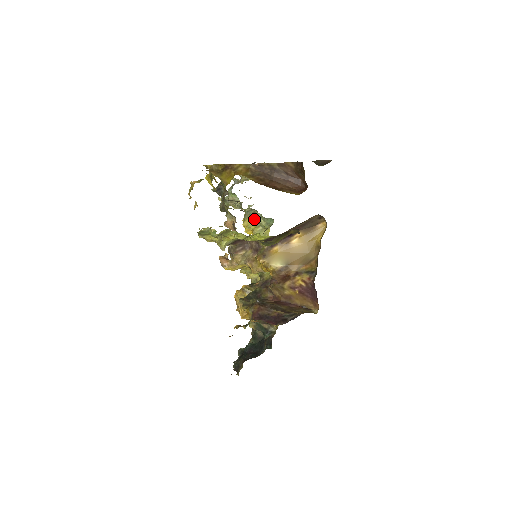
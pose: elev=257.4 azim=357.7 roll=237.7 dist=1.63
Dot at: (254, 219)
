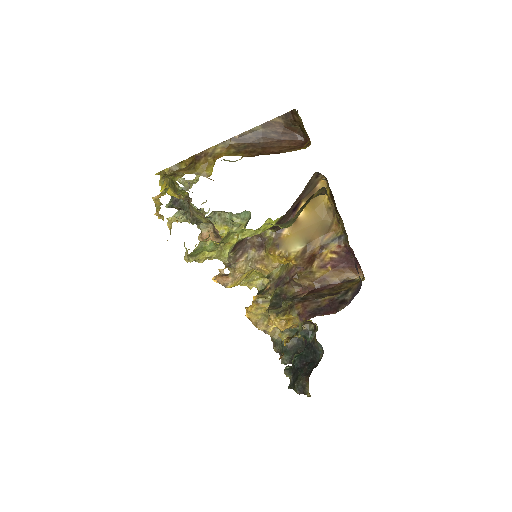
Dot at: (223, 222)
